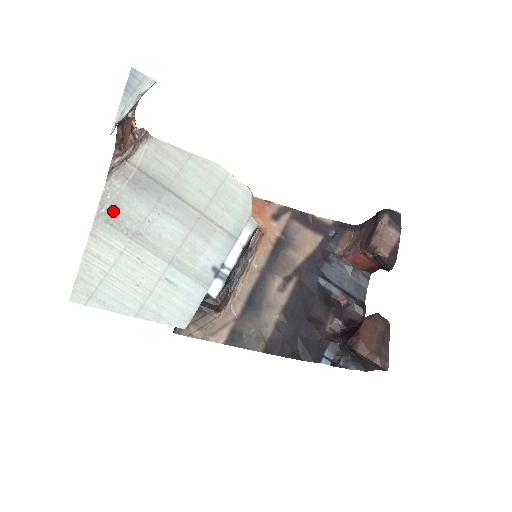
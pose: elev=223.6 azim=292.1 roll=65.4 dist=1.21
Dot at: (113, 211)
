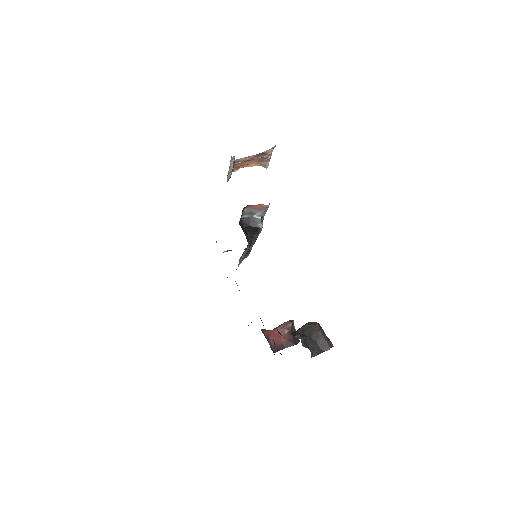
Dot at: occluded
